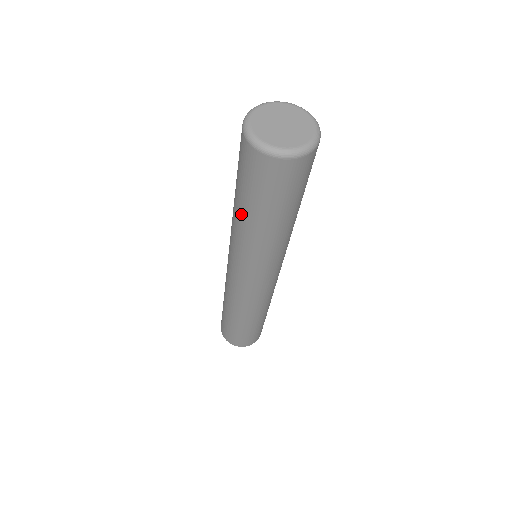
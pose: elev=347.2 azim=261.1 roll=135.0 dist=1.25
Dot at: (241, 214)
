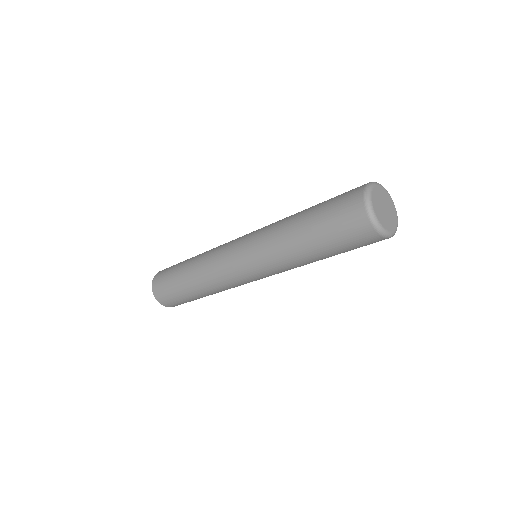
Dot at: (306, 249)
